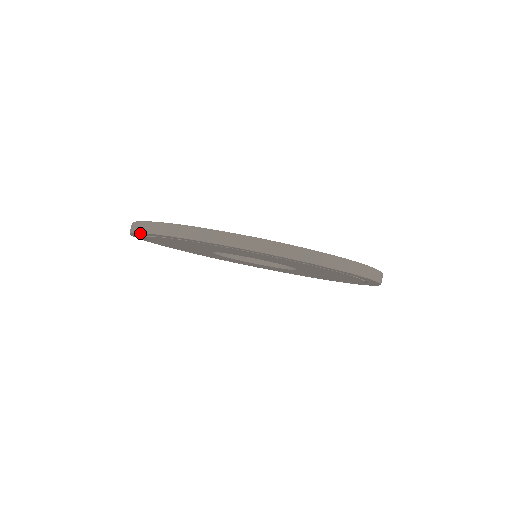
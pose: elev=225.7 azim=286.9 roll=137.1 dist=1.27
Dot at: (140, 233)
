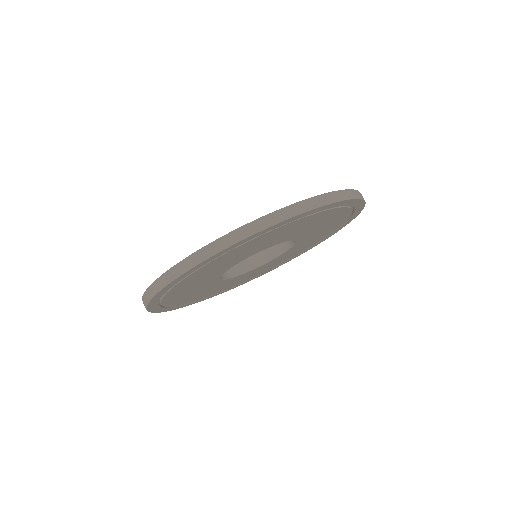
Dot at: (159, 312)
